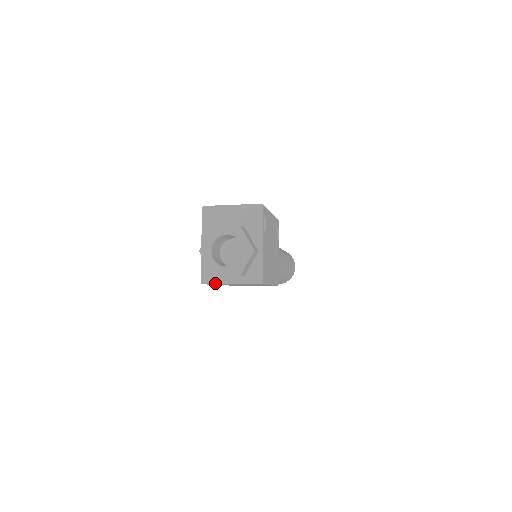
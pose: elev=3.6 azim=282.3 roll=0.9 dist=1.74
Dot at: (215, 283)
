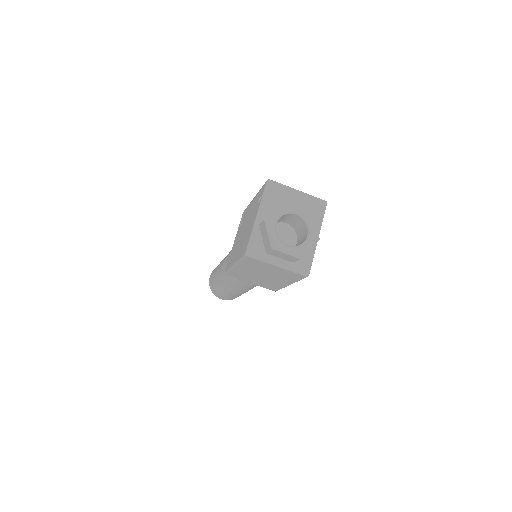
Dot at: (261, 259)
